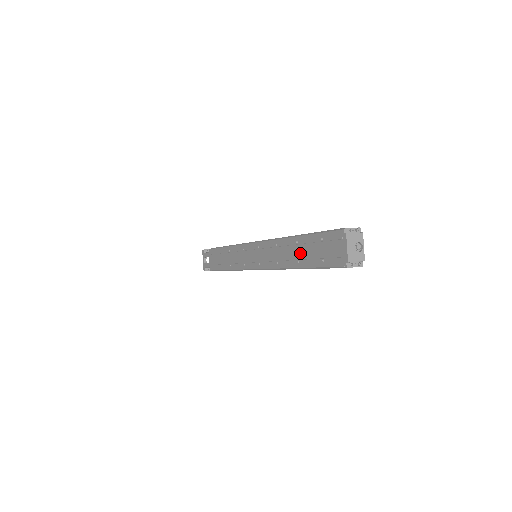
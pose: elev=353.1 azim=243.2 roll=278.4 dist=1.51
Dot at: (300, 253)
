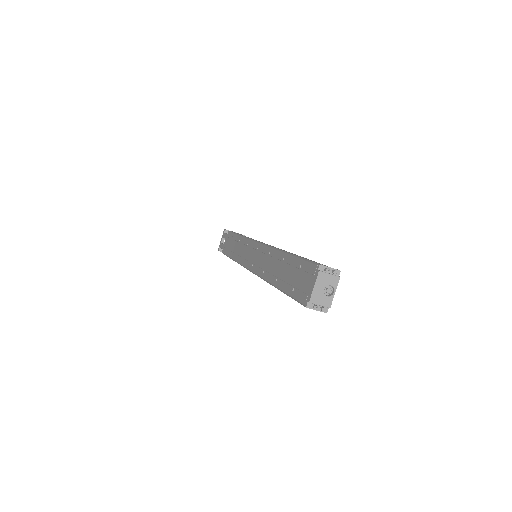
Dot at: (281, 271)
